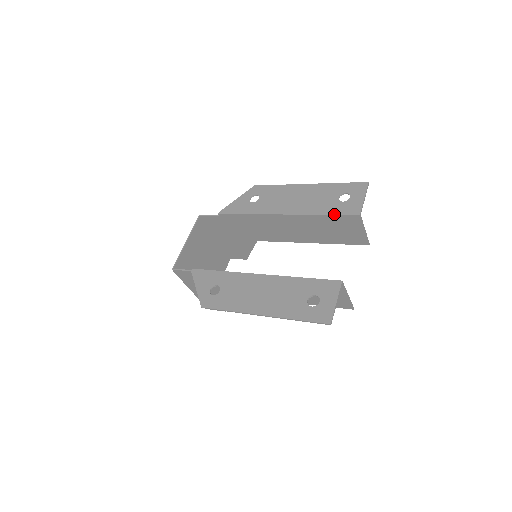
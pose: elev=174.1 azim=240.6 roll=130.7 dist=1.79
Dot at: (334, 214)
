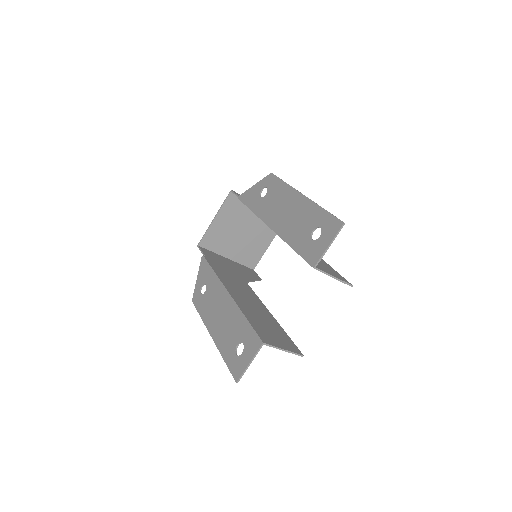
Dot at: (298, 253)
